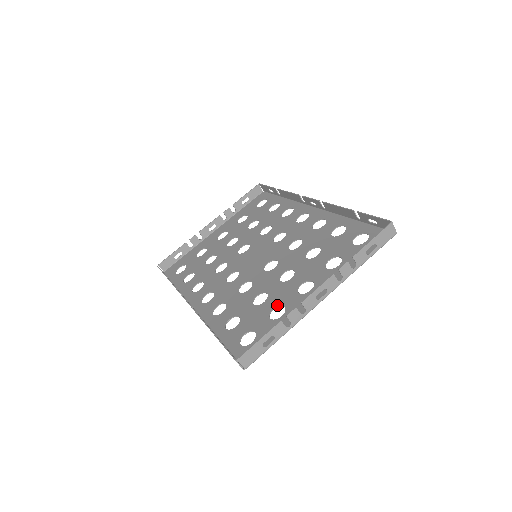
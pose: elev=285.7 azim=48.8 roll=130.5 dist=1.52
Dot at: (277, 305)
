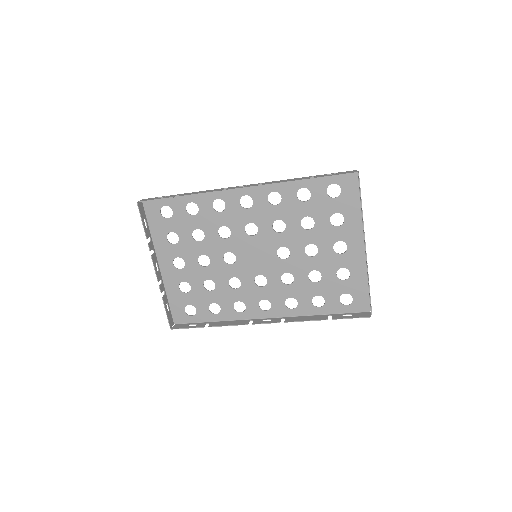
Dot at: (336, 271)
